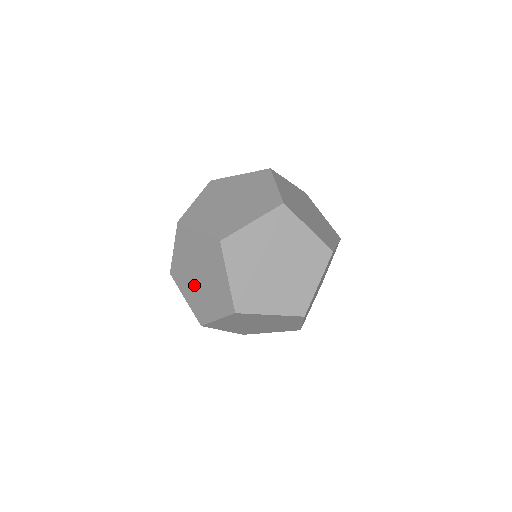
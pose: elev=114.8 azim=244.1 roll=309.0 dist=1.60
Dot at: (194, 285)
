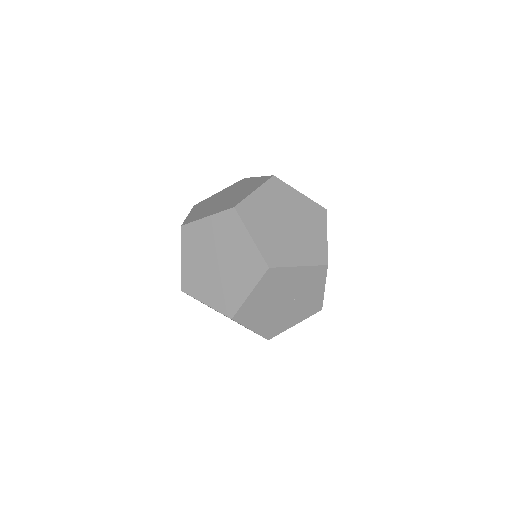
Dot at: (213, 278)
